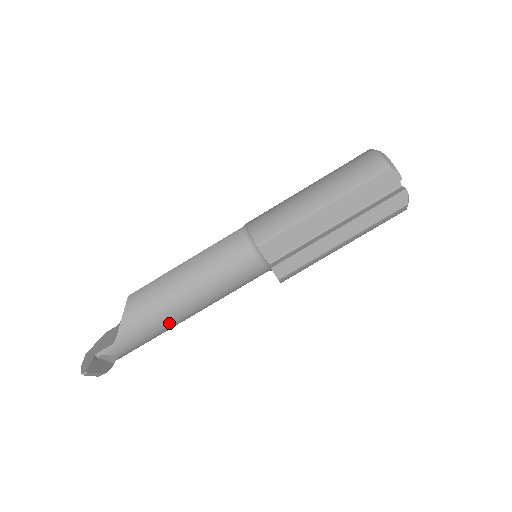
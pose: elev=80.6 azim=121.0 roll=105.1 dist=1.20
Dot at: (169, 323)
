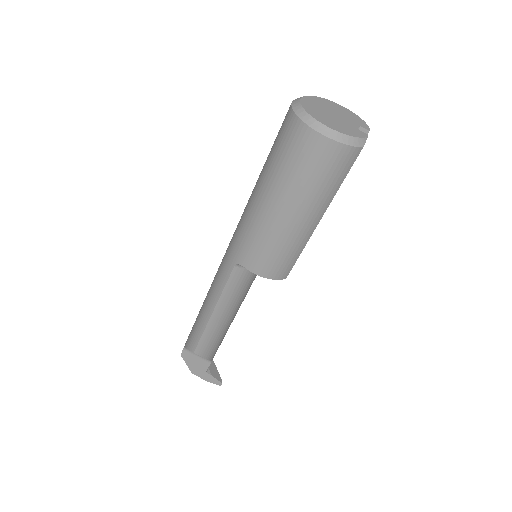
Dot at: occluded
